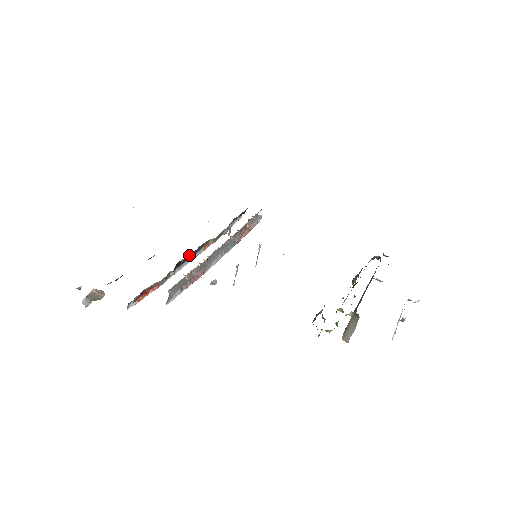
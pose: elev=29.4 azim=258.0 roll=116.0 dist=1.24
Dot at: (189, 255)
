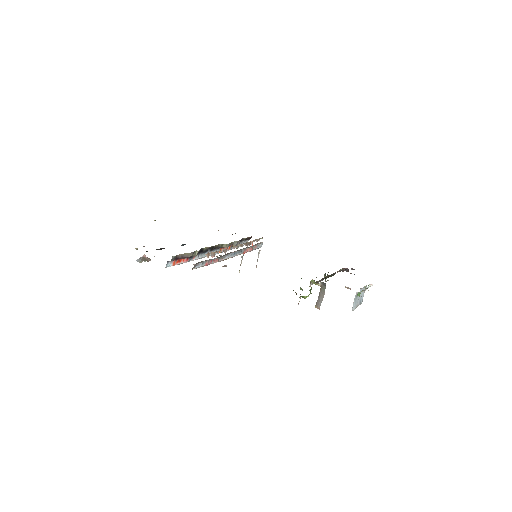
Dot at: (209, 247)
